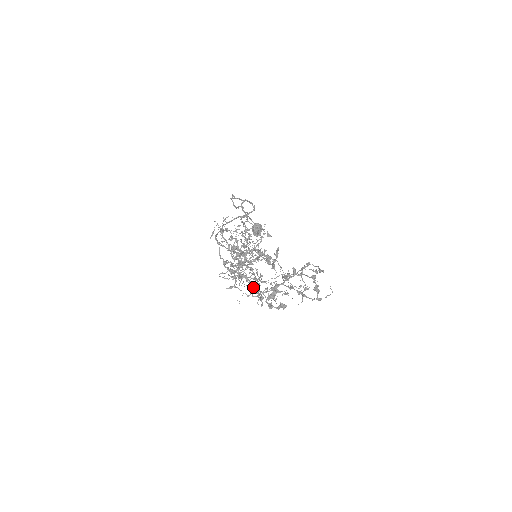
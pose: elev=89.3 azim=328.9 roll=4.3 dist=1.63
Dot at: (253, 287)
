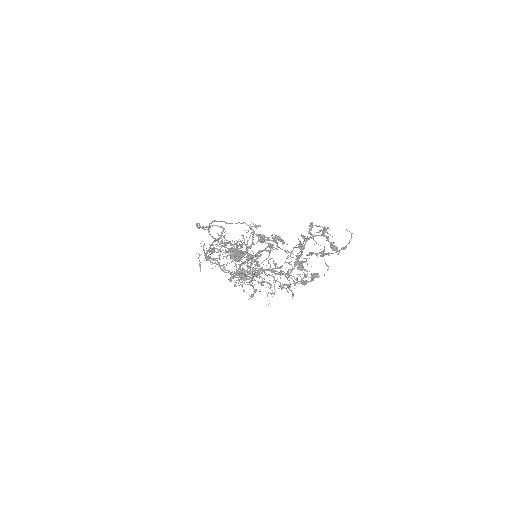
Dot at: (276, 273)
